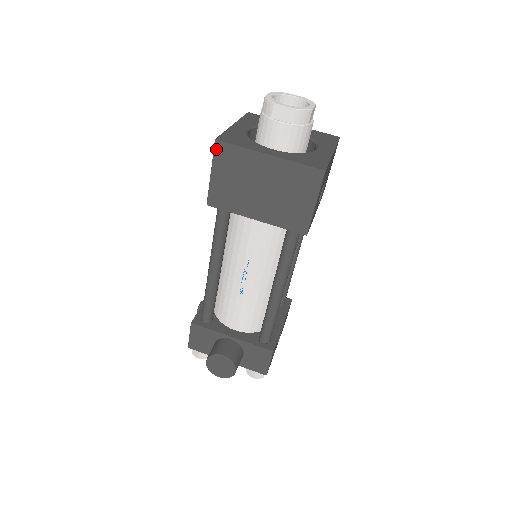
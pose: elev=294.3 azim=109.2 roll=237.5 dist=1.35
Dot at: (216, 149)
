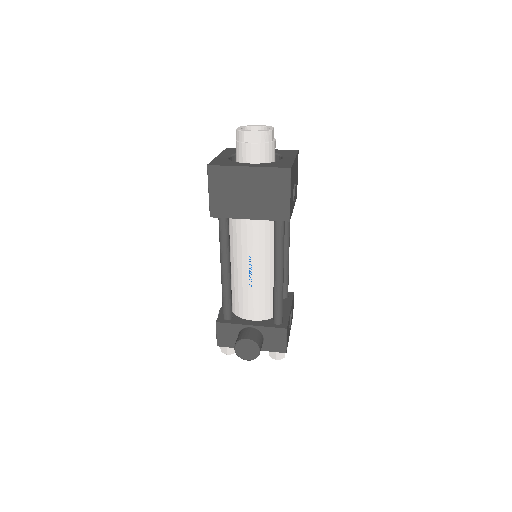
Dot at: (209, 172)
